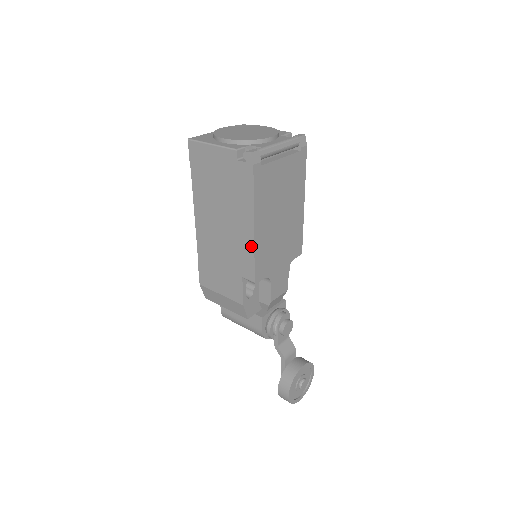
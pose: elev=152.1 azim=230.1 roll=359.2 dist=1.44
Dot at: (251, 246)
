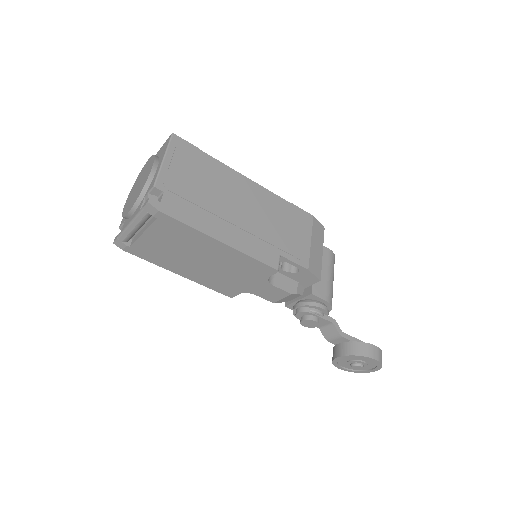
Dot at: occluded
